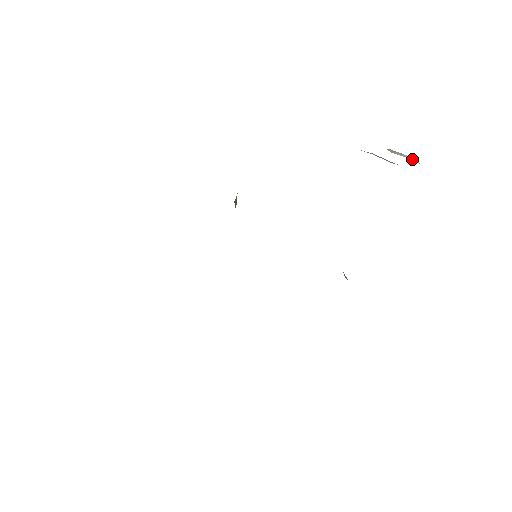
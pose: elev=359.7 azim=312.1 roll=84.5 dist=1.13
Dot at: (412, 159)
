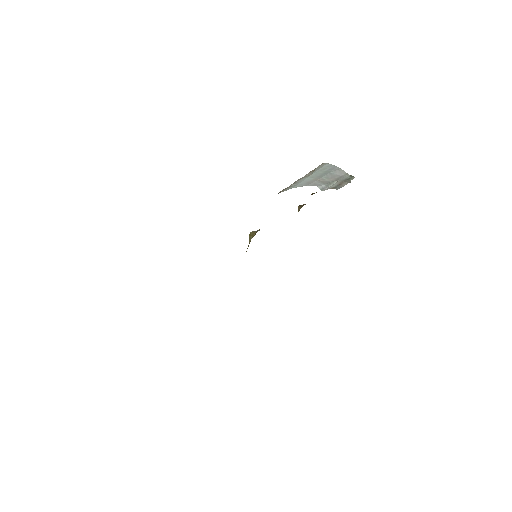
Dot at: (346, 180)
